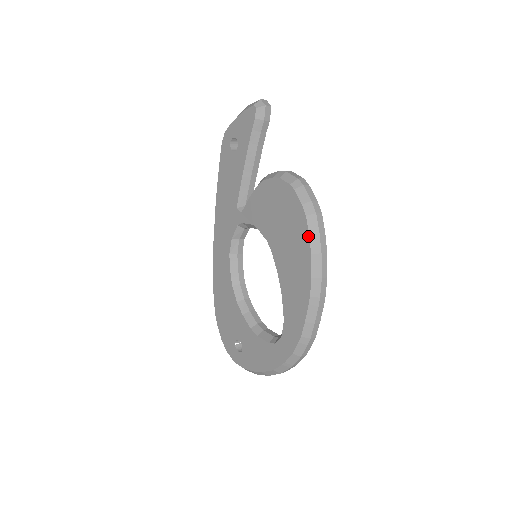
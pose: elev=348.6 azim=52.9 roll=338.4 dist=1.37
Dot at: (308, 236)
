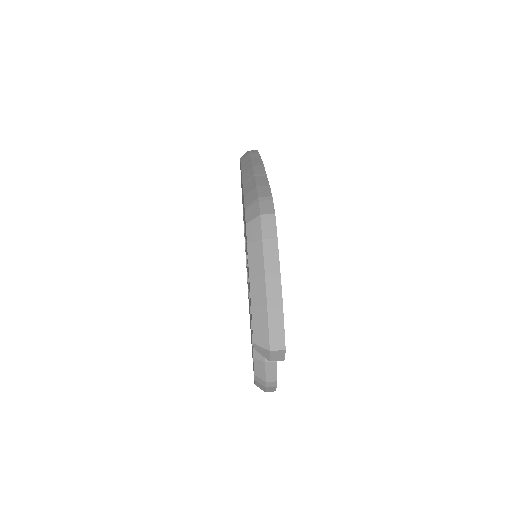
Dot at: occluded
